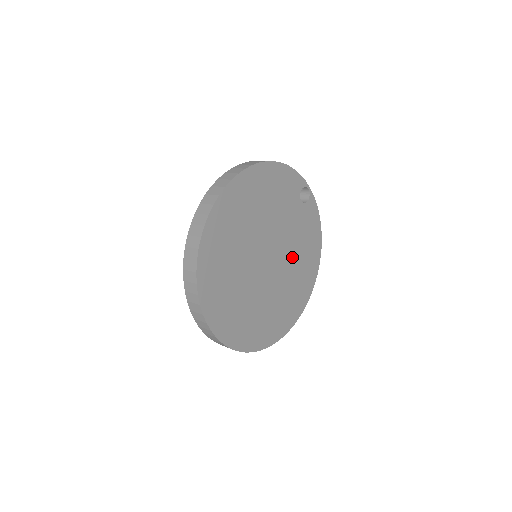
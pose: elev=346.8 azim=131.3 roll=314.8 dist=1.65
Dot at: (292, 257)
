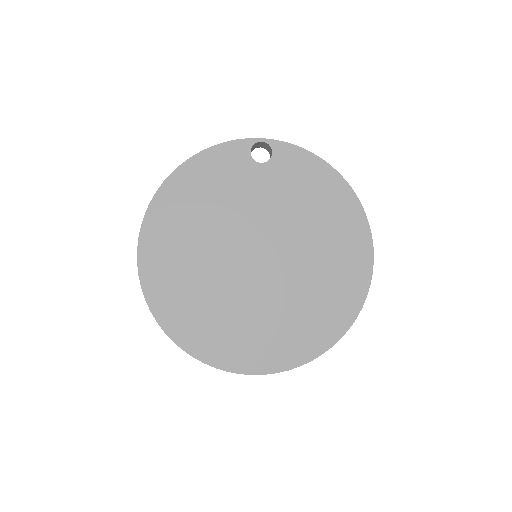
Dot at: (297, 228)
